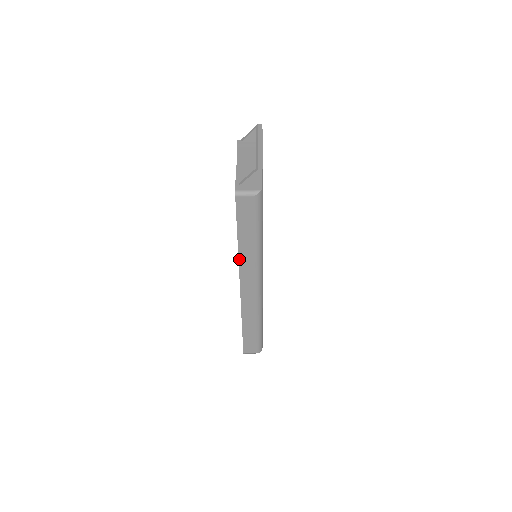
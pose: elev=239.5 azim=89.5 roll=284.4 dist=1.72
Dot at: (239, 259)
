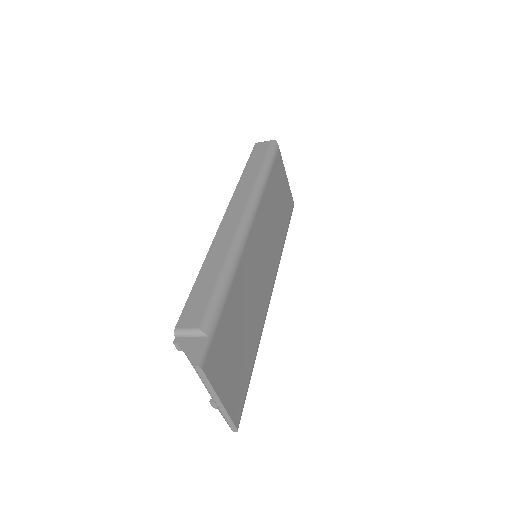
Dot at: occluded
